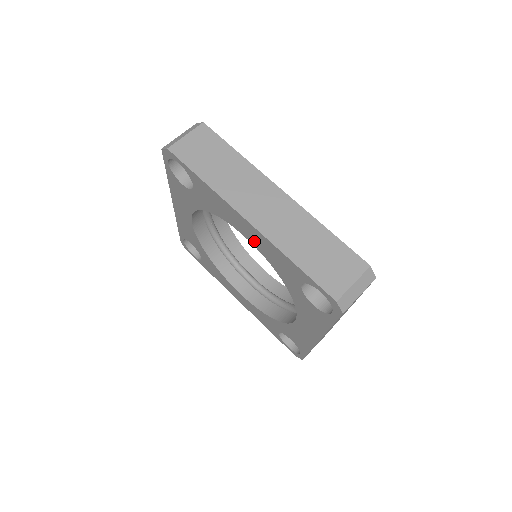
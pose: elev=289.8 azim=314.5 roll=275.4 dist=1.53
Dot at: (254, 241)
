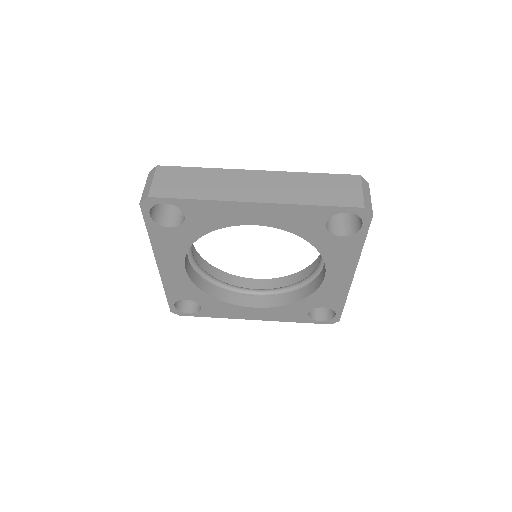
Dot at: (267, 220)
